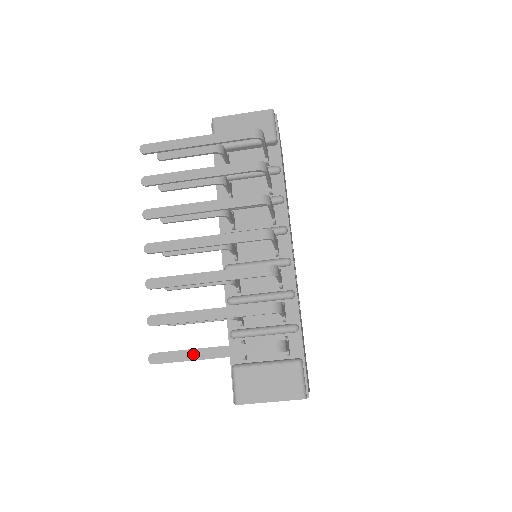
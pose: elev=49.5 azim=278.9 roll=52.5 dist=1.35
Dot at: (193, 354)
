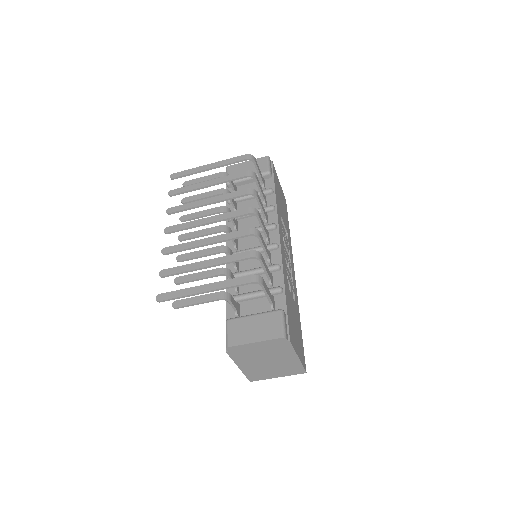
Dot at: (190, 291)
